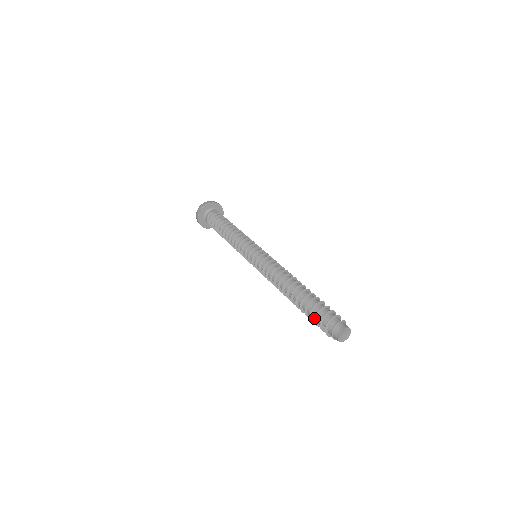
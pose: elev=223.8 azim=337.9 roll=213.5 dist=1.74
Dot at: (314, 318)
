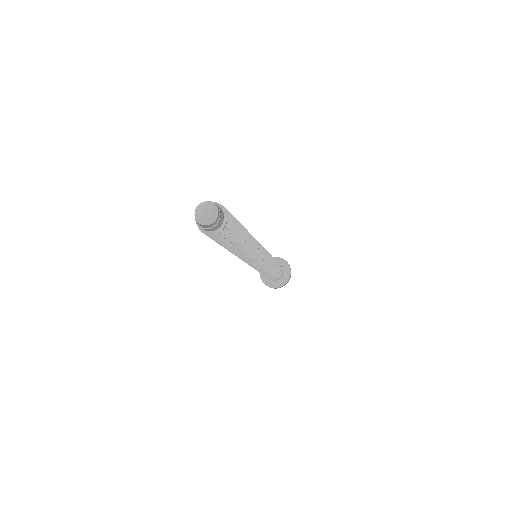
Dot at: occluded
